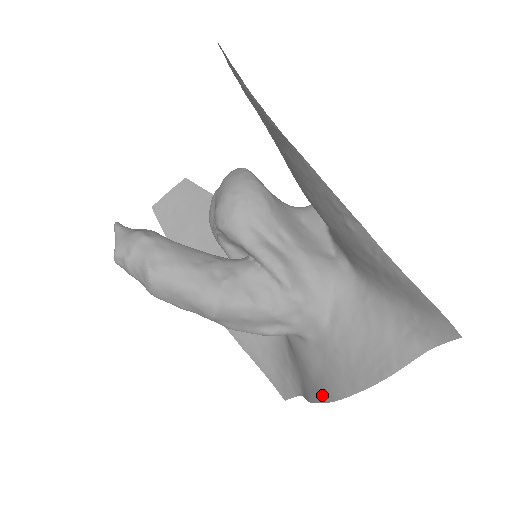
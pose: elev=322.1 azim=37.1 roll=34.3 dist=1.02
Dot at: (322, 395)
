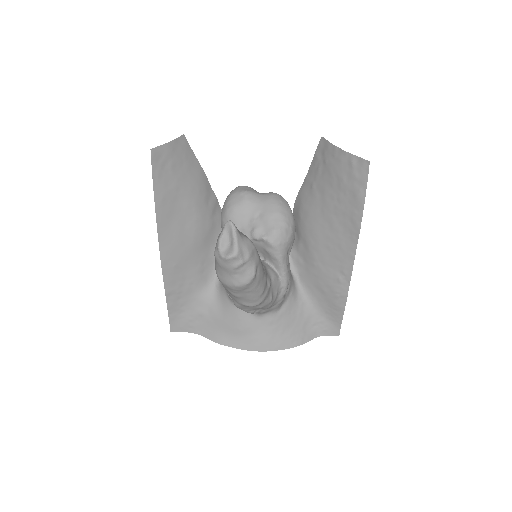
Dot at: (244, 345)
